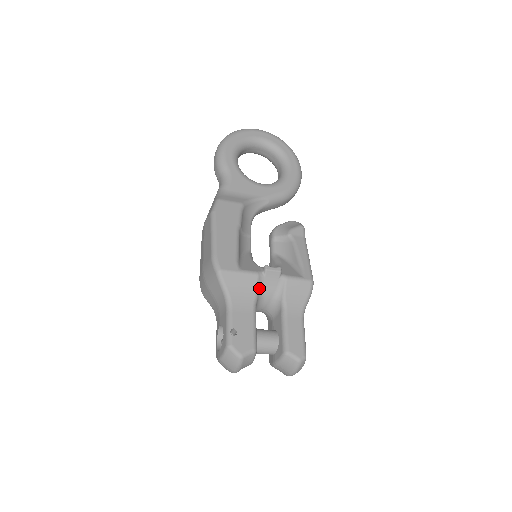
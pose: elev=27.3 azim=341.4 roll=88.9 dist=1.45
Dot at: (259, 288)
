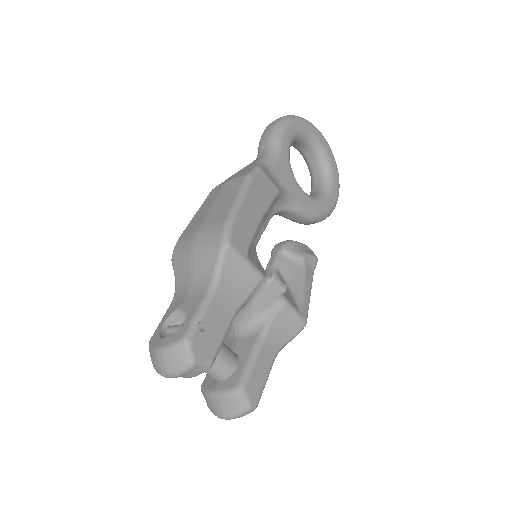
Dot at: (253, 293)
